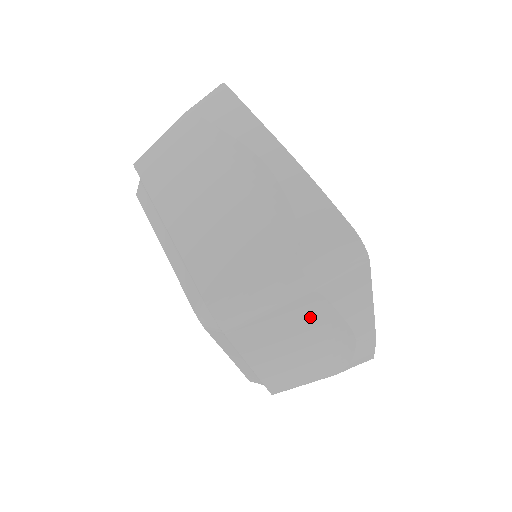
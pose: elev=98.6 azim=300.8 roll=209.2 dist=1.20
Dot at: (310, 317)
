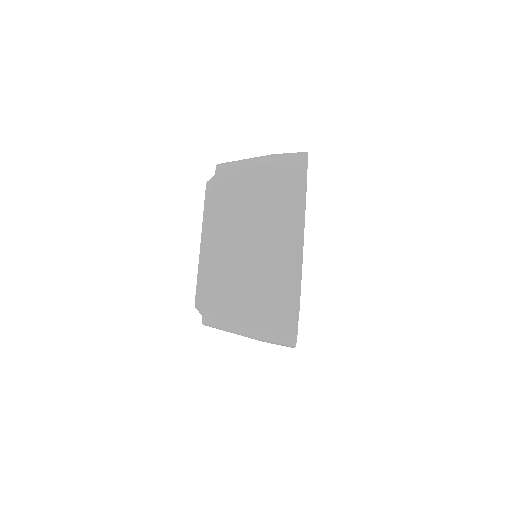
Dot at: occluded
